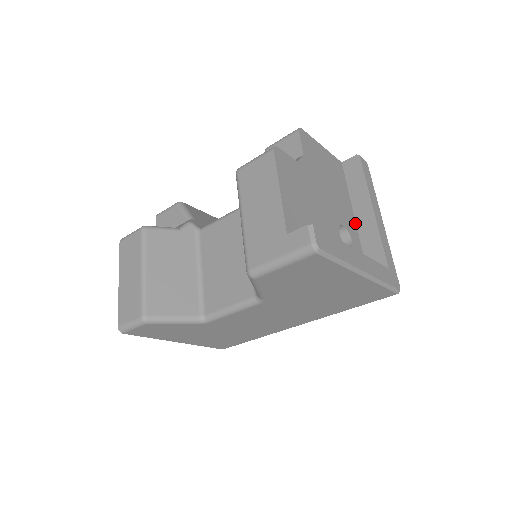
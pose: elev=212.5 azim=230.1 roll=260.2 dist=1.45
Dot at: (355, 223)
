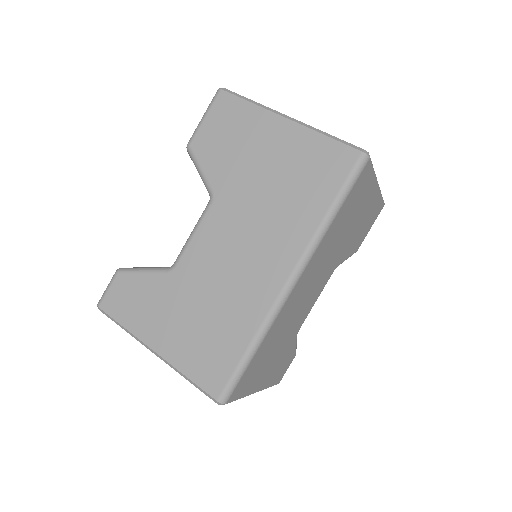
Dot at: occluded
